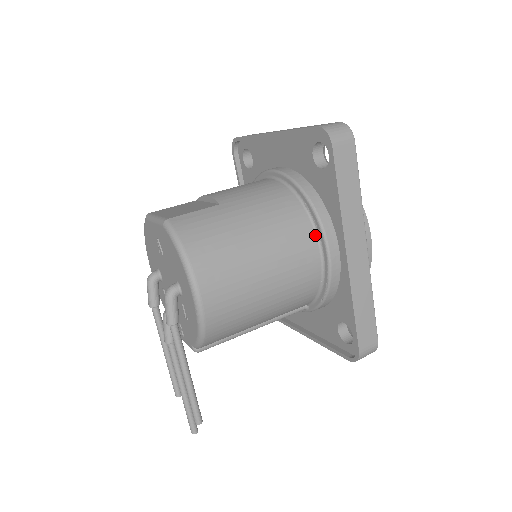
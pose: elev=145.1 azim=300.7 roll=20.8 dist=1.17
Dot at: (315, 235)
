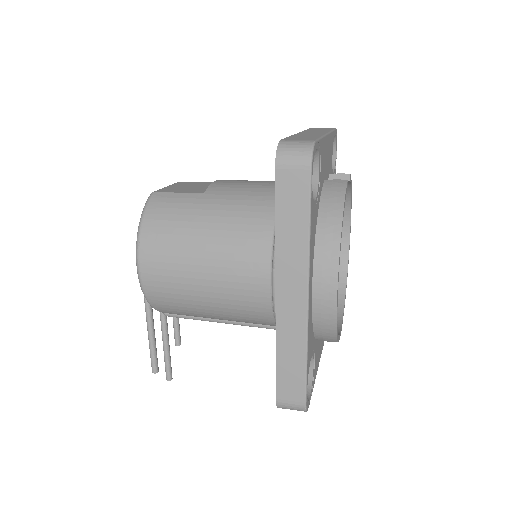
Dot at: (270, 258)
